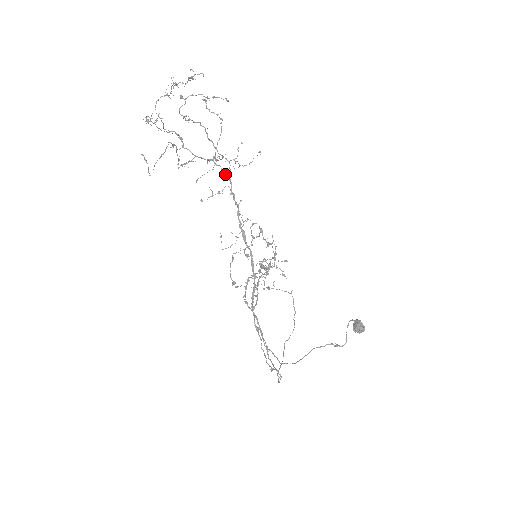
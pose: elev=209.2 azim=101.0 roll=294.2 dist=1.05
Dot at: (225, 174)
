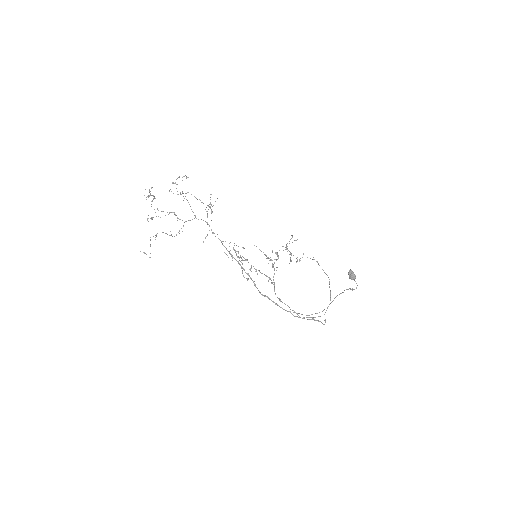
Dot at: occluded
